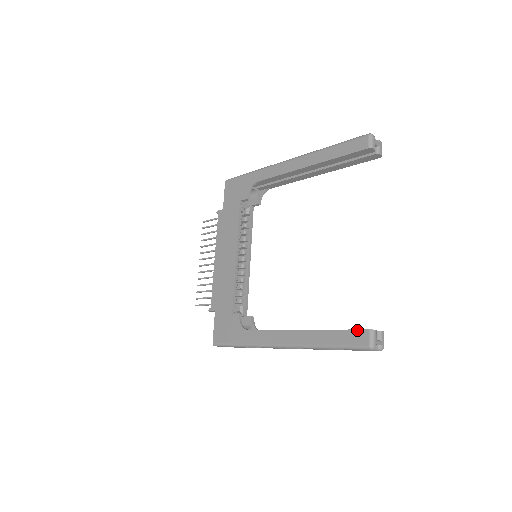
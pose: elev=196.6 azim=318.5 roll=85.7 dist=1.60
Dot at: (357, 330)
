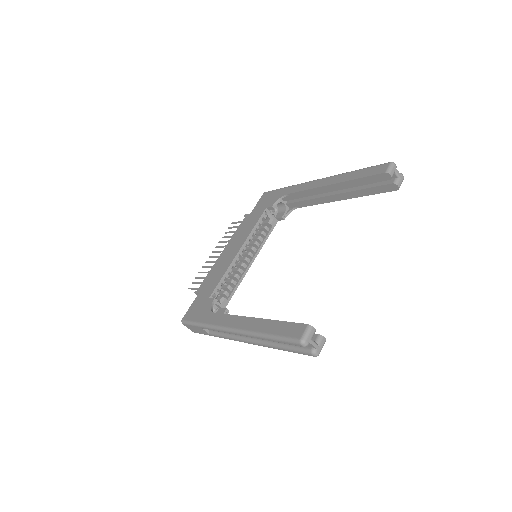
Dot at: (298, 323)
